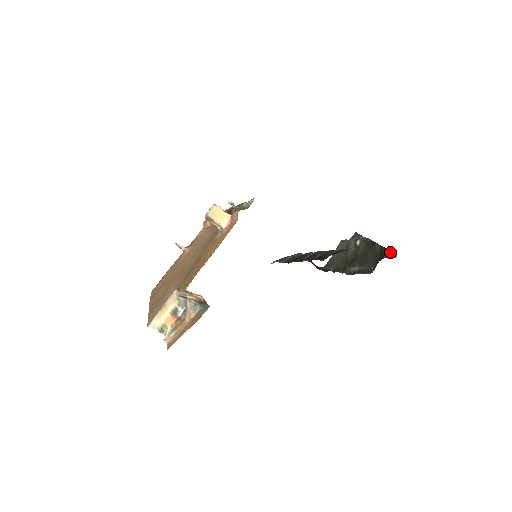
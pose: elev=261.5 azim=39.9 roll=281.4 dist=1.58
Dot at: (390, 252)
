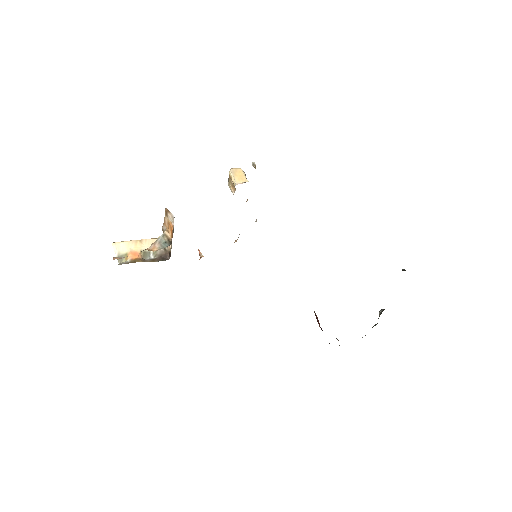
Dot at: occluded
